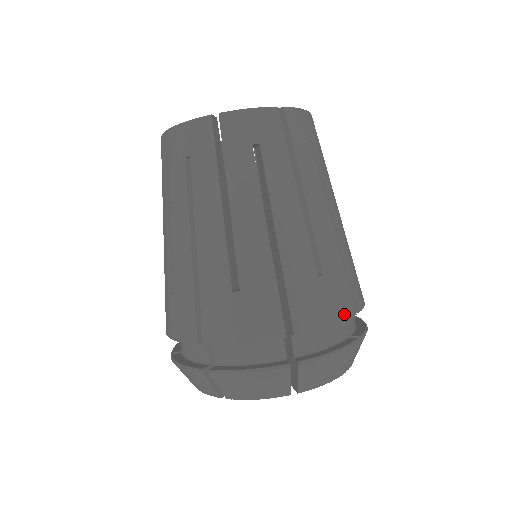
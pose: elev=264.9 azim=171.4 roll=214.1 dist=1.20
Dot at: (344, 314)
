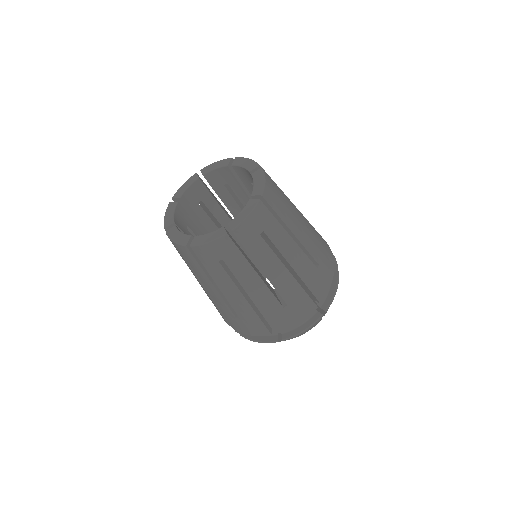
Dot at: (258, 334)
